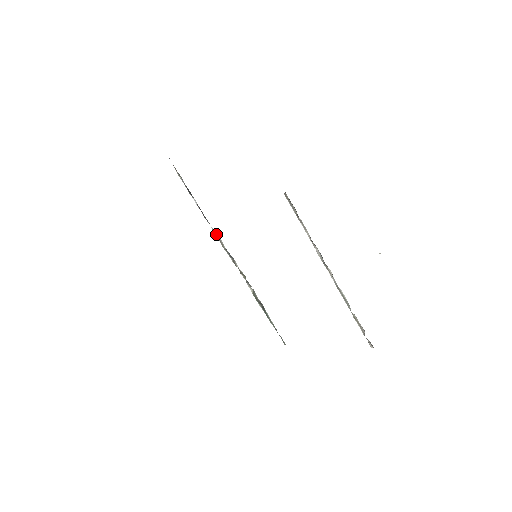
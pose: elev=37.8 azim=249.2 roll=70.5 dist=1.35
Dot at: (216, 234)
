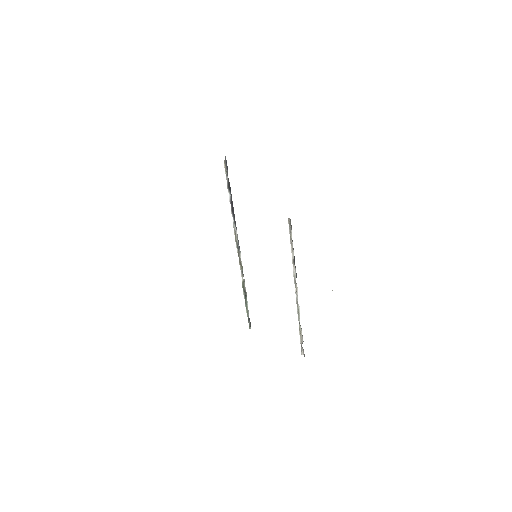
Dot at: (235, 227)
